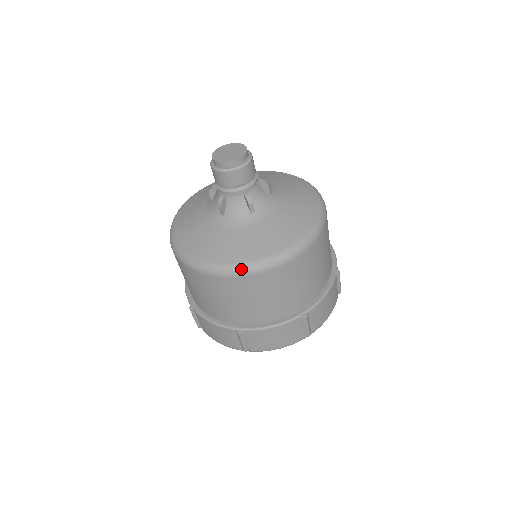
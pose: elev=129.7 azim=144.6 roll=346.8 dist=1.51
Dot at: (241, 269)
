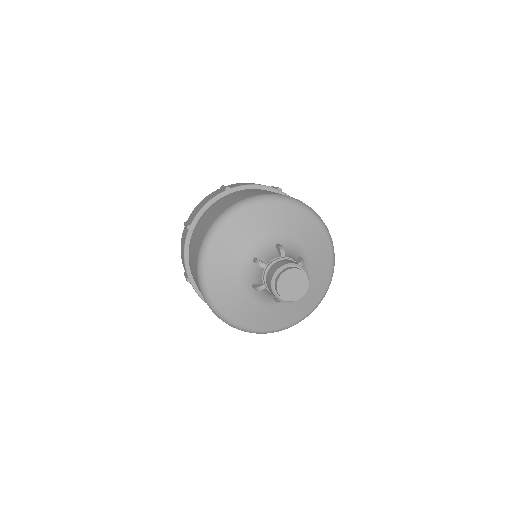
Dot at: occluded
